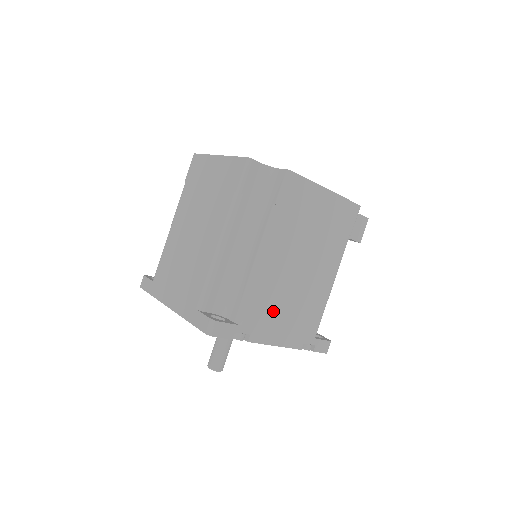
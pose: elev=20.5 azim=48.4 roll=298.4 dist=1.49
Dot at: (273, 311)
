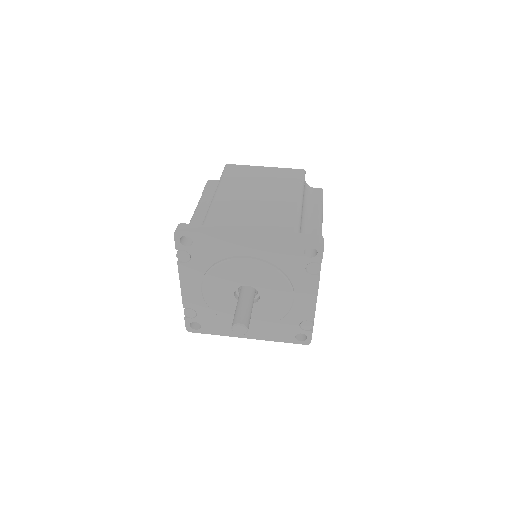
Dot at: occluded
